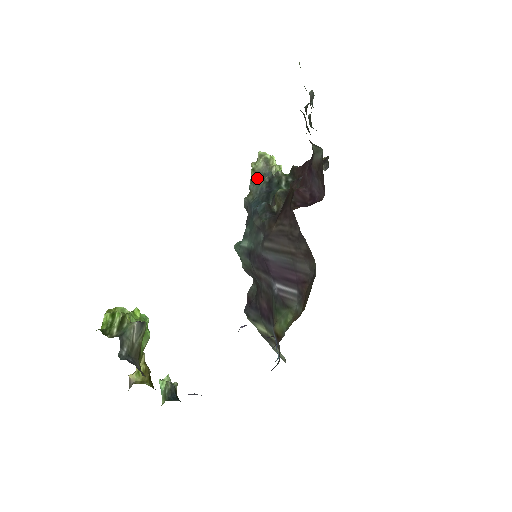
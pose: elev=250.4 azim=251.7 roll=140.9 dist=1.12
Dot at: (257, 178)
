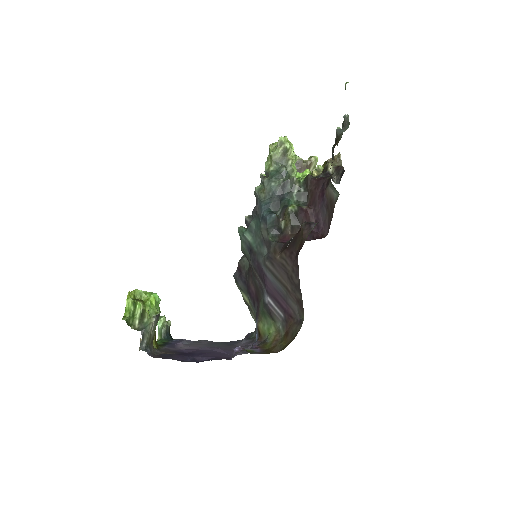
Dot at: (273, 176)
